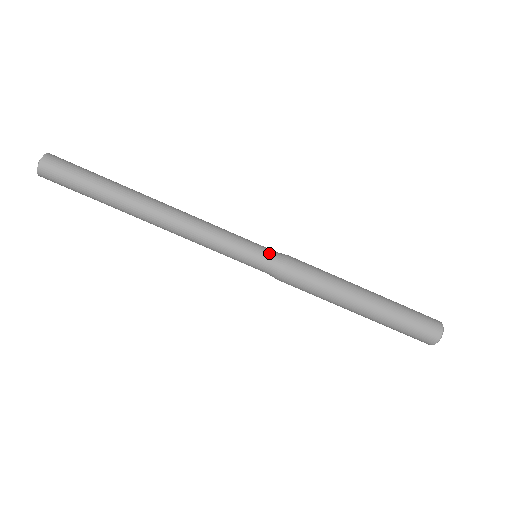
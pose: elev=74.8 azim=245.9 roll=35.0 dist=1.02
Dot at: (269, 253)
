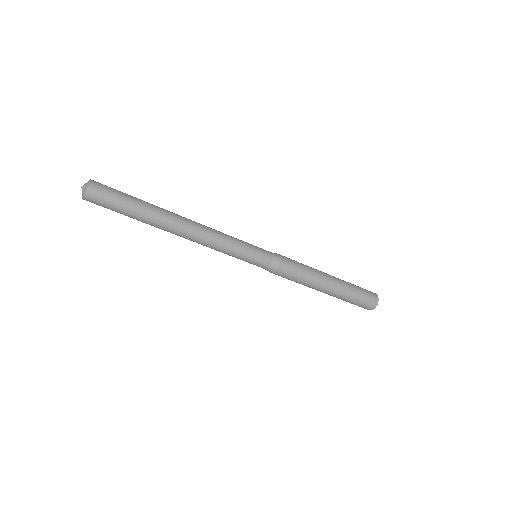
Dot at: (267, 255)
